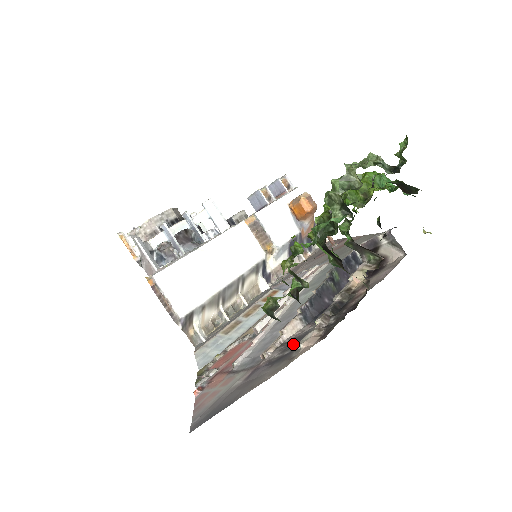
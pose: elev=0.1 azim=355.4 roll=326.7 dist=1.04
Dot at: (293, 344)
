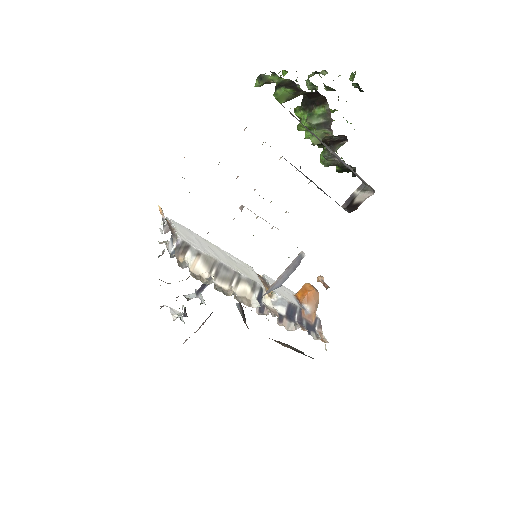
Dot at: occluded
